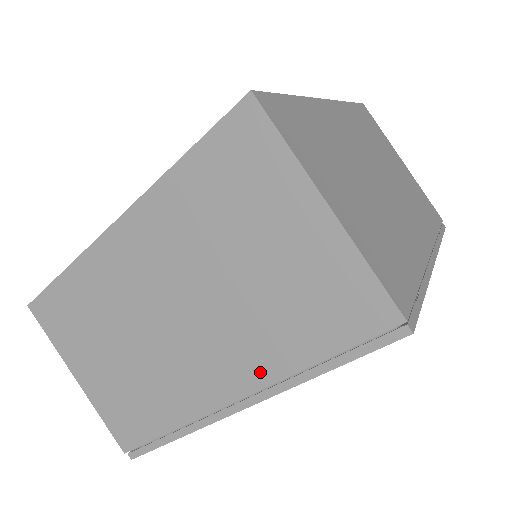
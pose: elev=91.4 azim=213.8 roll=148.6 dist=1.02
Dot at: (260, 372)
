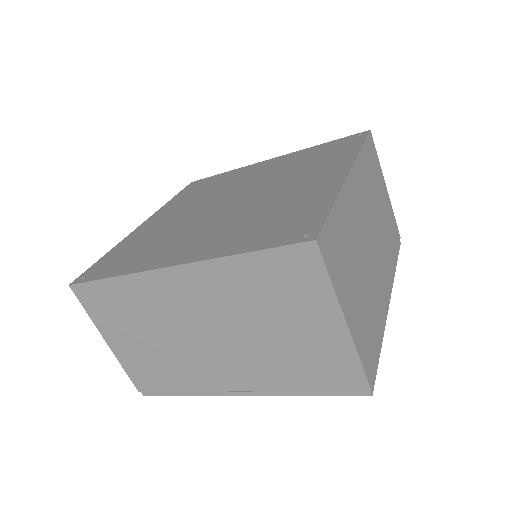
Dot at: (263, 383)
